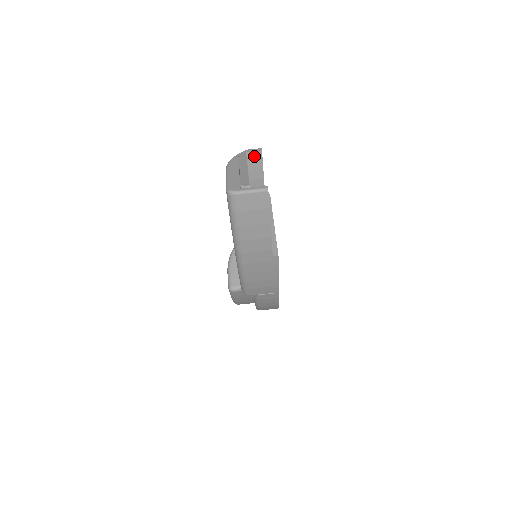
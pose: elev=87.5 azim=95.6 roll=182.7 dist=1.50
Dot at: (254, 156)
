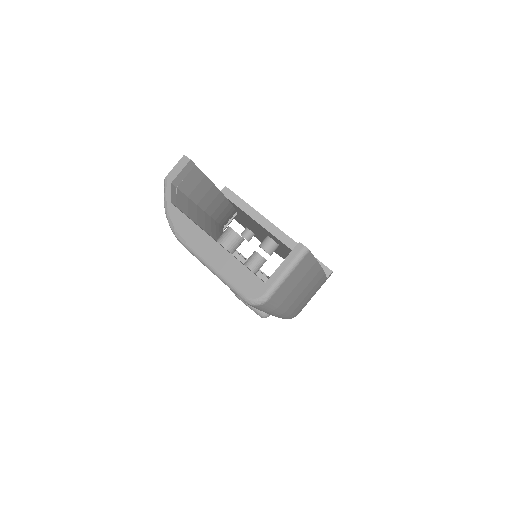
Dot at: (185, 176)
